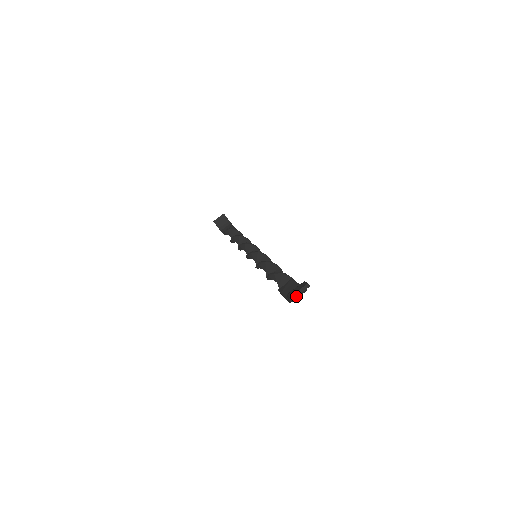
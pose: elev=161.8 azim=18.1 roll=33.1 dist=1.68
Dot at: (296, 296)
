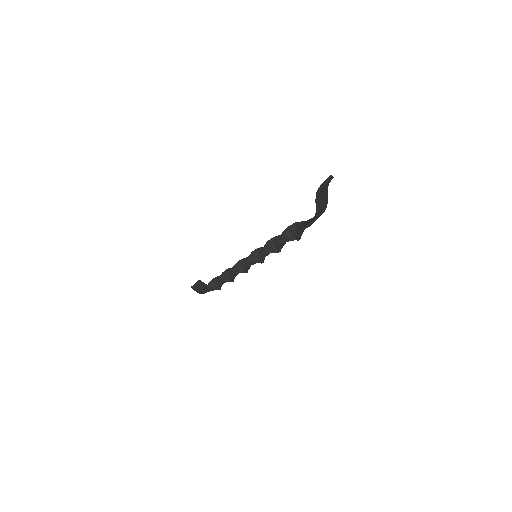
Dot at: (326, 183)
